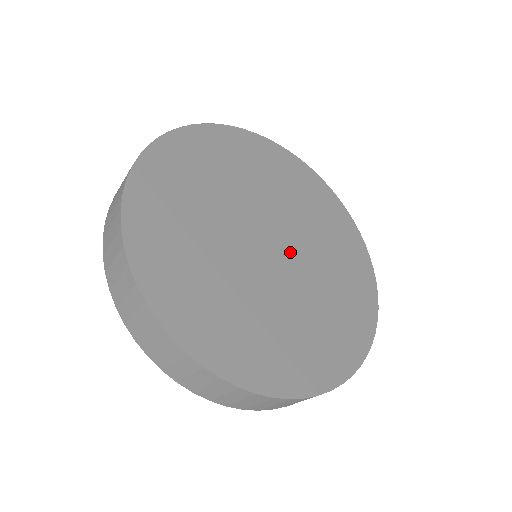
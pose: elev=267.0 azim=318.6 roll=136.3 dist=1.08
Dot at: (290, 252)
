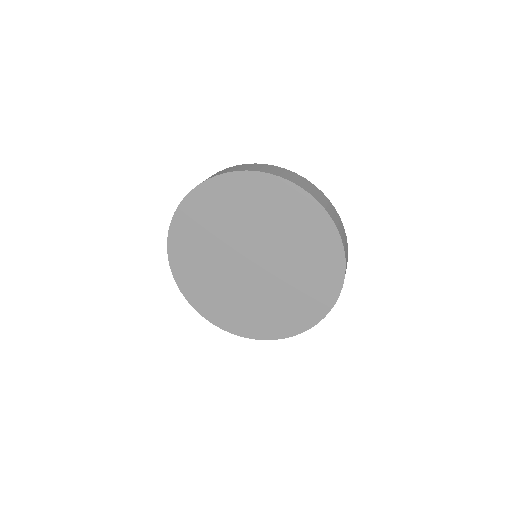
Dot at: occluded
